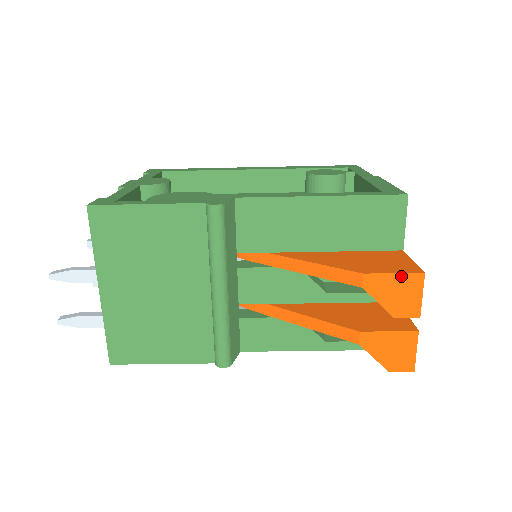
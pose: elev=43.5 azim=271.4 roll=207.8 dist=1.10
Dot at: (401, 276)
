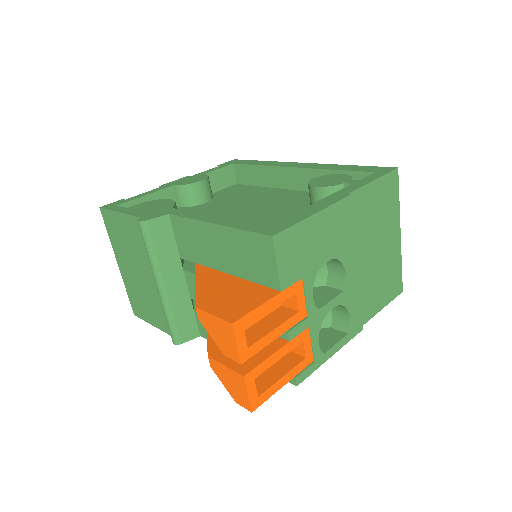
Dot at: (218, 320)
